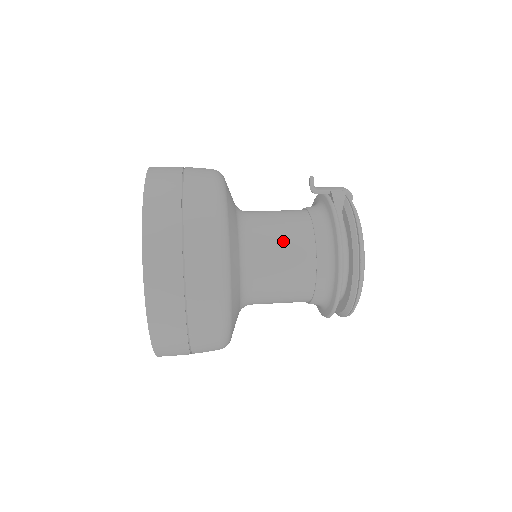
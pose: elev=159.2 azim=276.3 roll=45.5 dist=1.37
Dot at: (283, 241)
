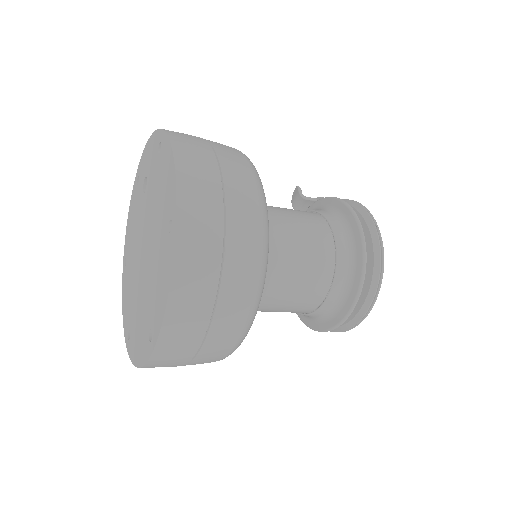
Dot at: (293, 213)
